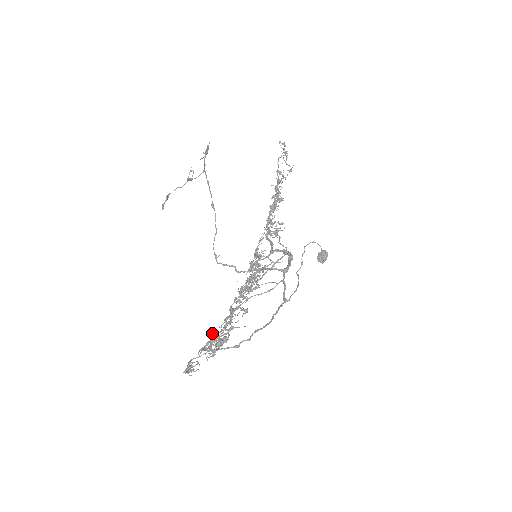
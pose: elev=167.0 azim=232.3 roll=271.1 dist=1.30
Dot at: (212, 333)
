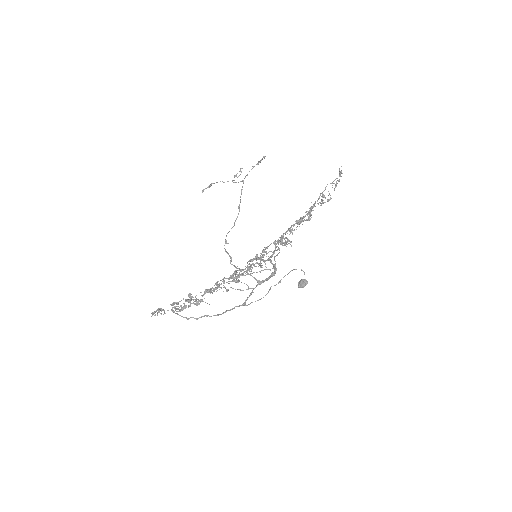
Dot at: (190, 295)
